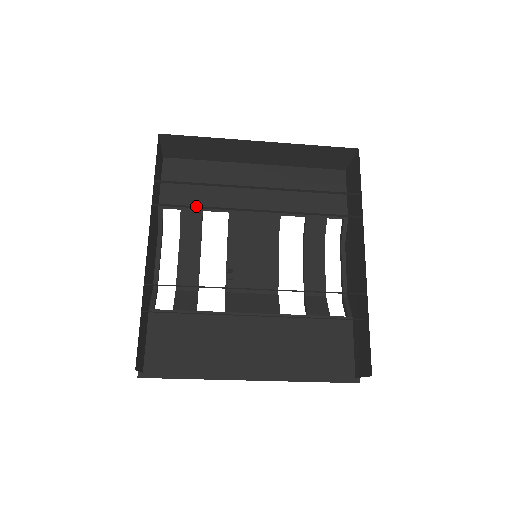
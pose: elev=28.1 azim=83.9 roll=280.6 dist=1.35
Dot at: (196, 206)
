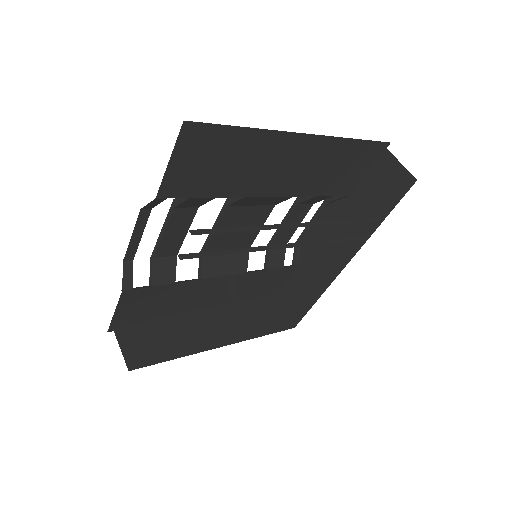
Dot at: occluded
